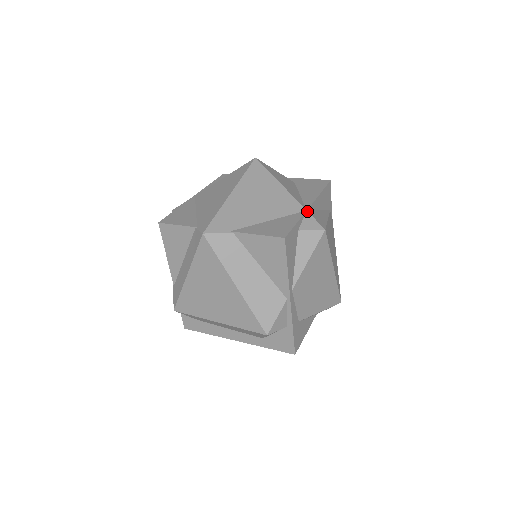
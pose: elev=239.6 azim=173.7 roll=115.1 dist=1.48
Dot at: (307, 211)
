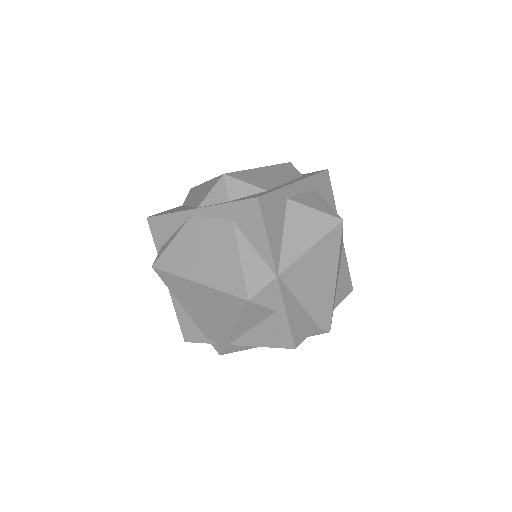
Dot at: occluded
